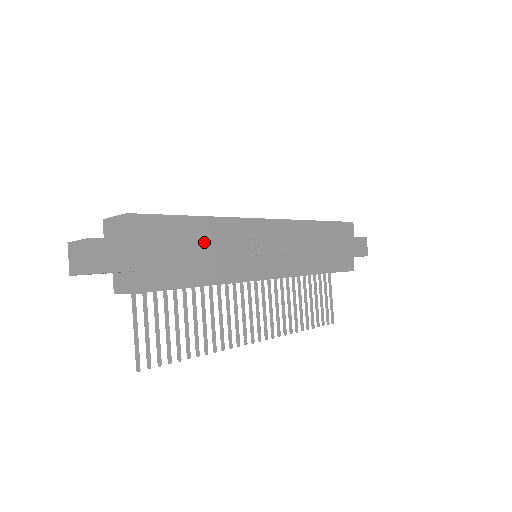
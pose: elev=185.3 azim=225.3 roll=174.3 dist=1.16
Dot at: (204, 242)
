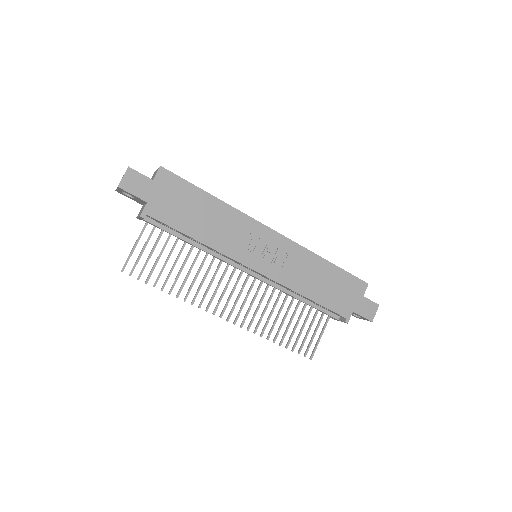
Dot at: (208, 214)
